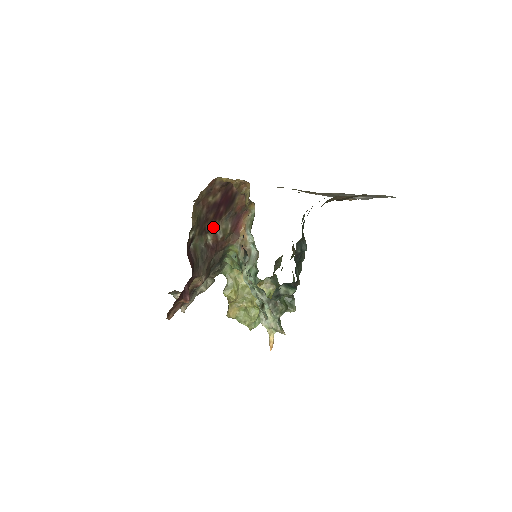
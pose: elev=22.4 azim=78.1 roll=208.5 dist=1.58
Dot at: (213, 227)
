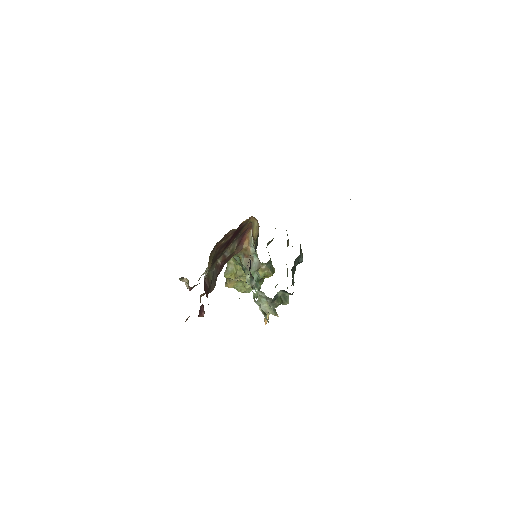
Dot at: (223, 253)
